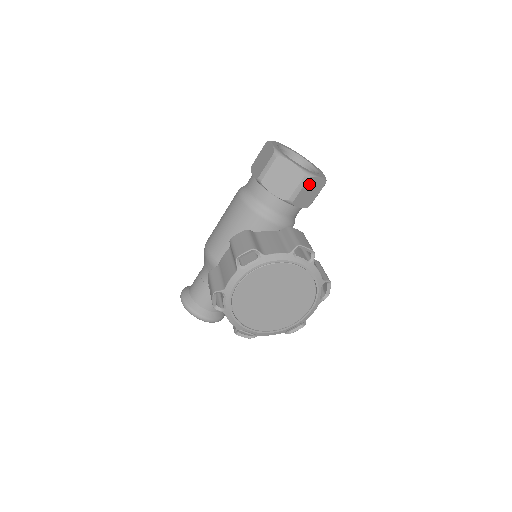
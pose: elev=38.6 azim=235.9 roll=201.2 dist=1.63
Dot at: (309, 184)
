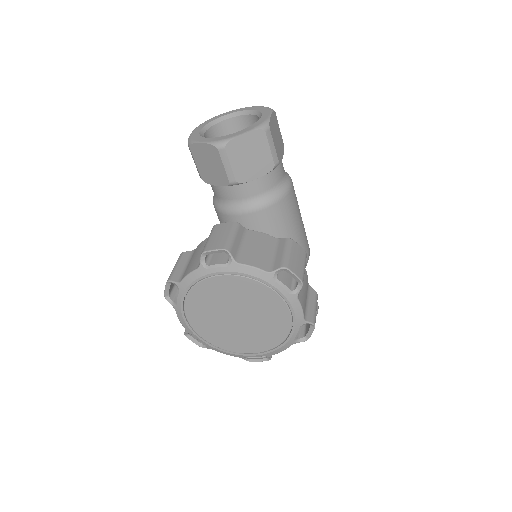
Dot at: (235, 151)
